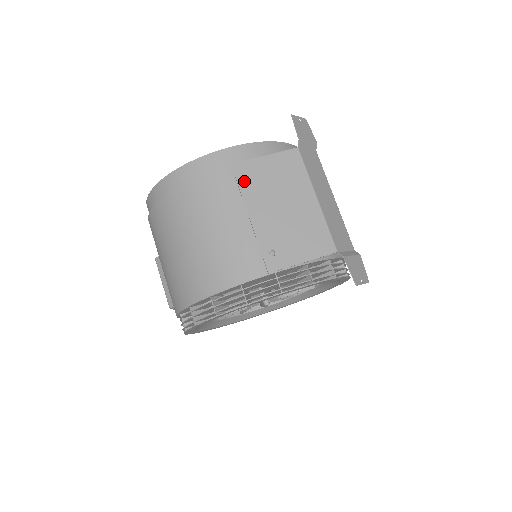
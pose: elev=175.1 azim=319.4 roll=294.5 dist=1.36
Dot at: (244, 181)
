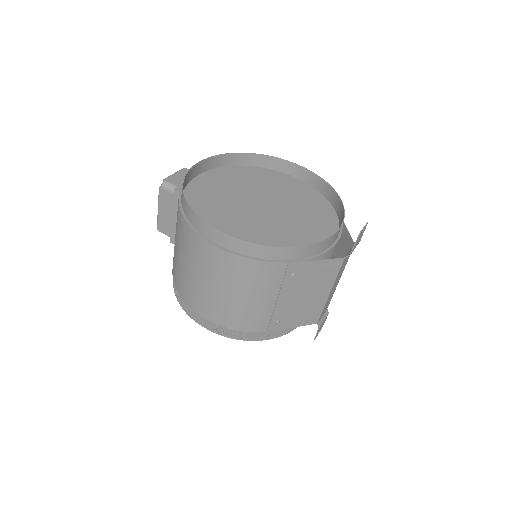
Dot at: (290, 277)
